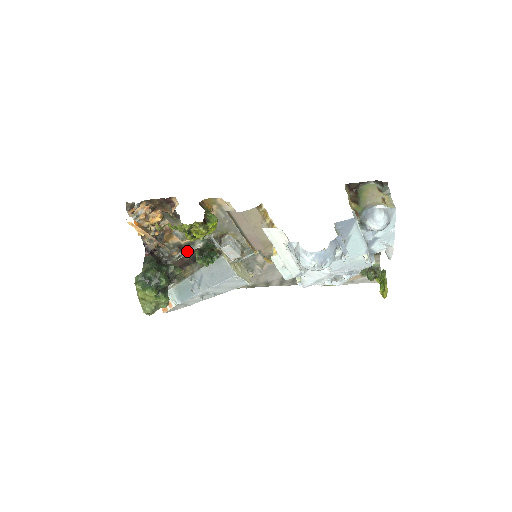
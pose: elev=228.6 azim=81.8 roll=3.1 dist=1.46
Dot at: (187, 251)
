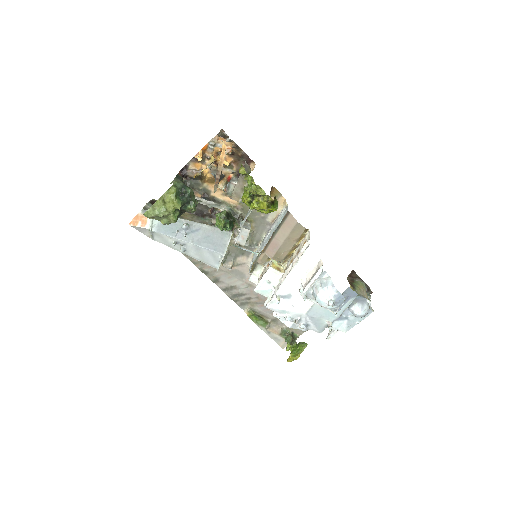
Dot at: (209, 203)
